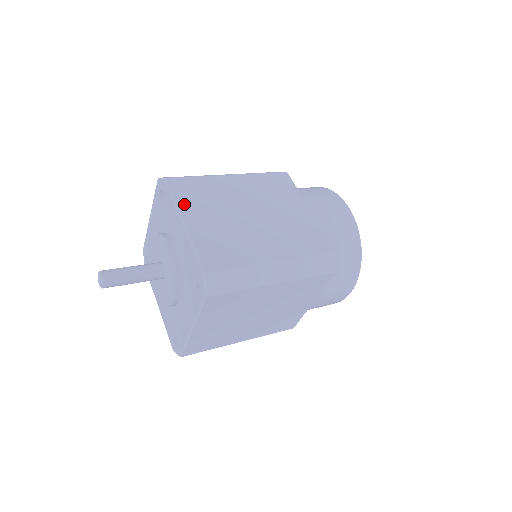
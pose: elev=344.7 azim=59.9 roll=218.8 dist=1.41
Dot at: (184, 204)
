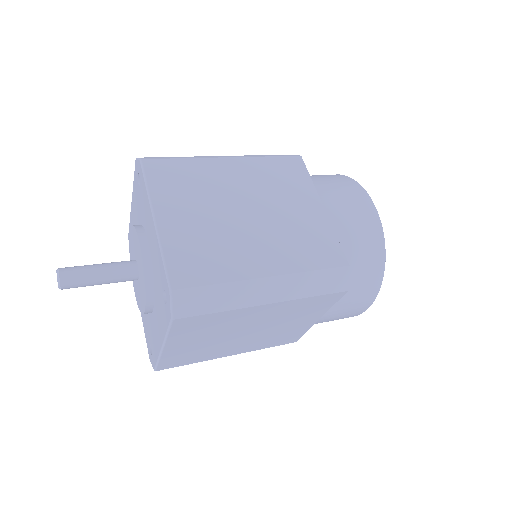
Dot at: (160, 195)
